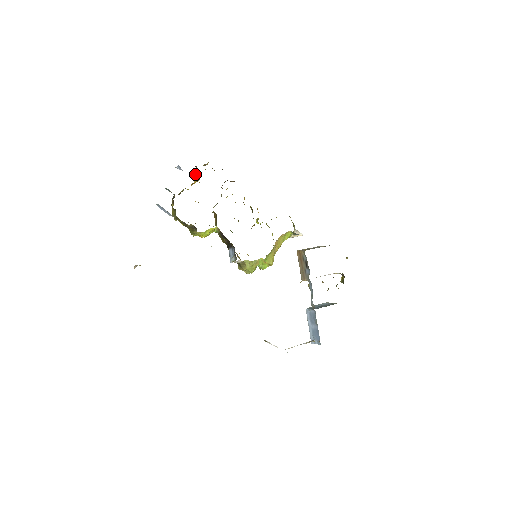
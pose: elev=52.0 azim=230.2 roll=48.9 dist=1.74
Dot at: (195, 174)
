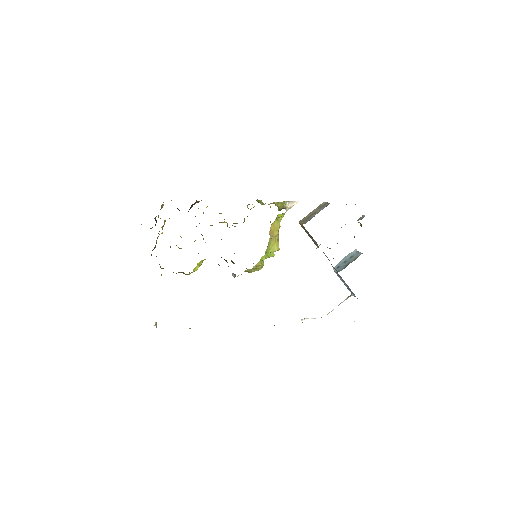
Dot at: occluded
